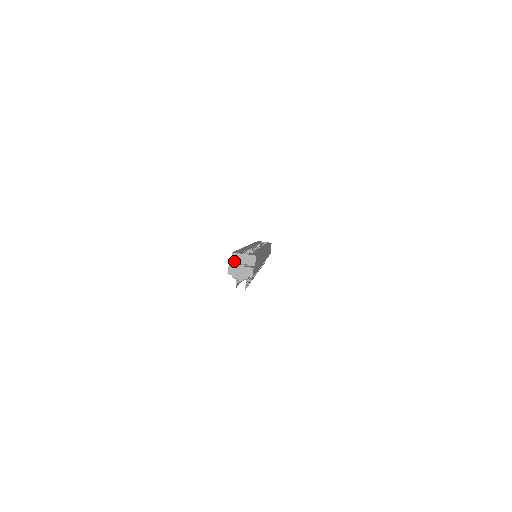
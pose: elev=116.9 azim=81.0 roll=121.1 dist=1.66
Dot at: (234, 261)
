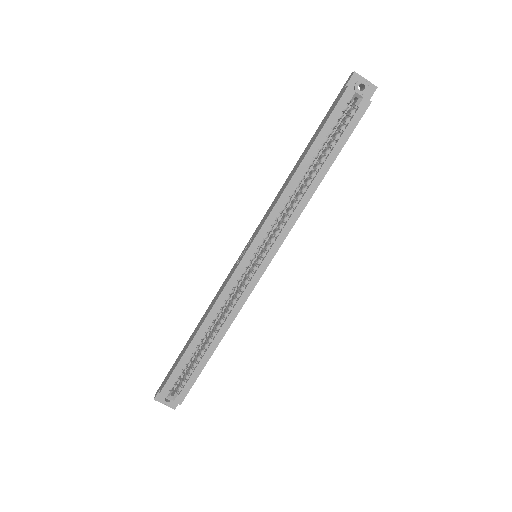
Dot at: occluded
